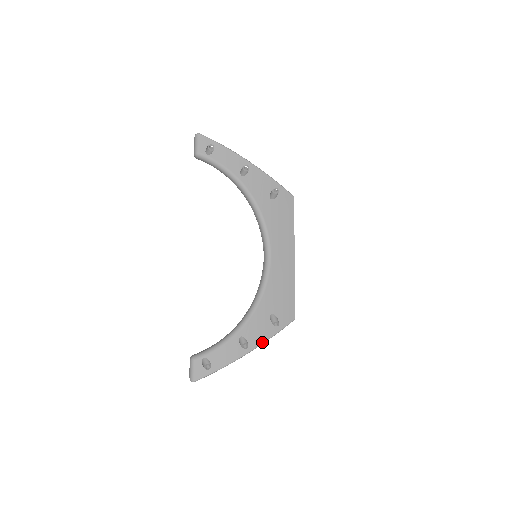
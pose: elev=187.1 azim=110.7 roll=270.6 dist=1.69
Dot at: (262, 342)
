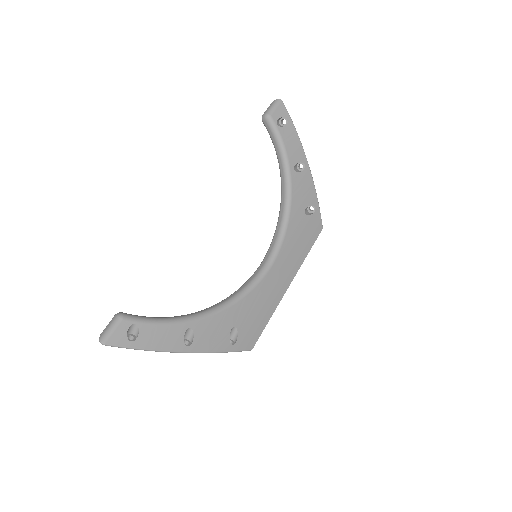
Dot at: (207, 351)
